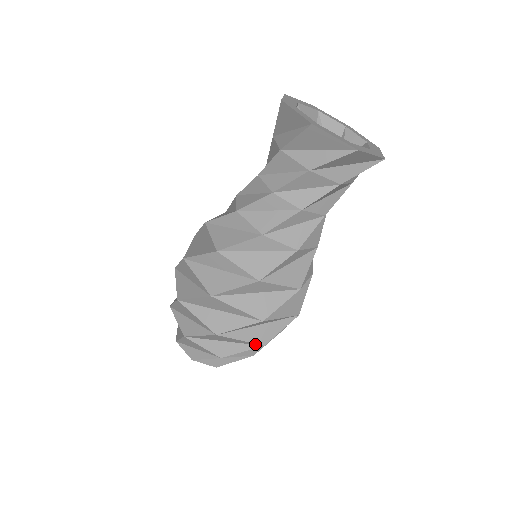
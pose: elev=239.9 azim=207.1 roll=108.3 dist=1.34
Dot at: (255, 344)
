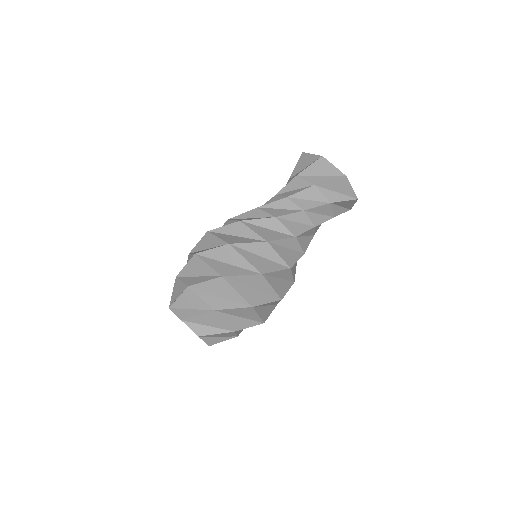
Dot at: (246, 303)
